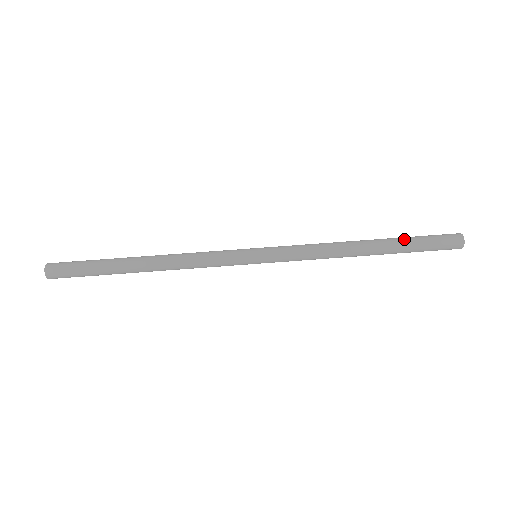
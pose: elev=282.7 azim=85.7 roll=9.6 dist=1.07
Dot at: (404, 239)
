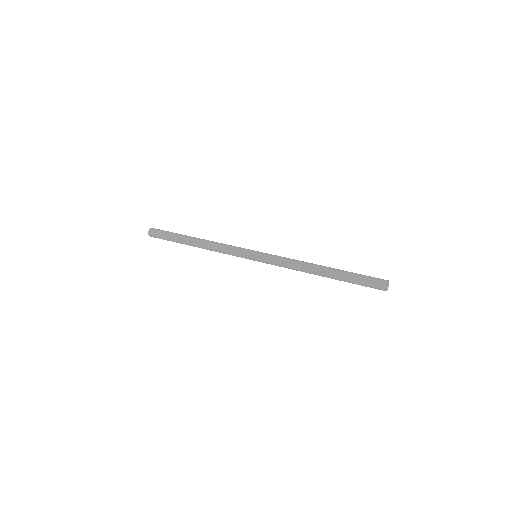
Dot at: (347, 273)
